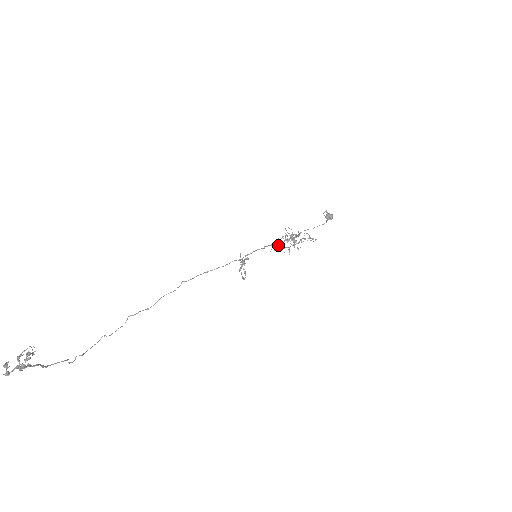
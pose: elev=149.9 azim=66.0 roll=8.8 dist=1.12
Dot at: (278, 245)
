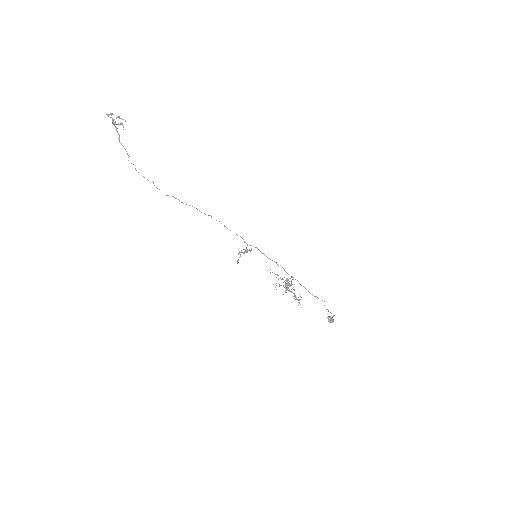
Dot at: (276, 274)
